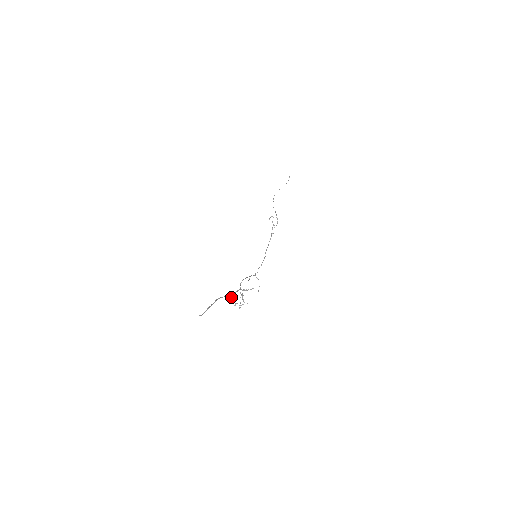
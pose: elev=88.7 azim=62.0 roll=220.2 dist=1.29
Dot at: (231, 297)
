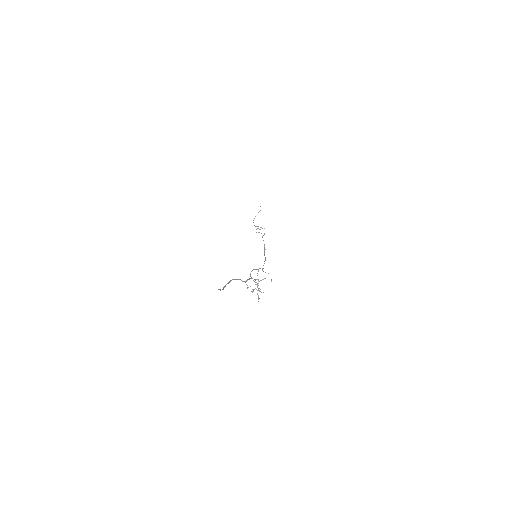
Dot at: occluded
